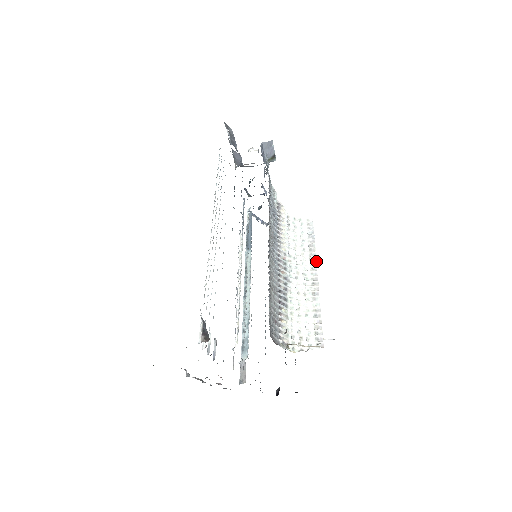
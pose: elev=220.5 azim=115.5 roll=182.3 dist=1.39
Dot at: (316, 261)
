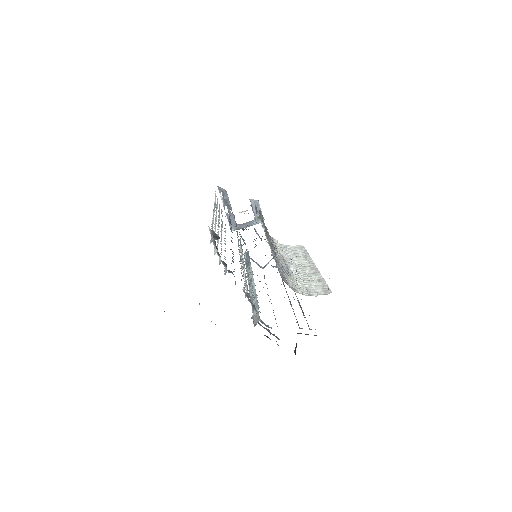
Dot at: (312, 260)
